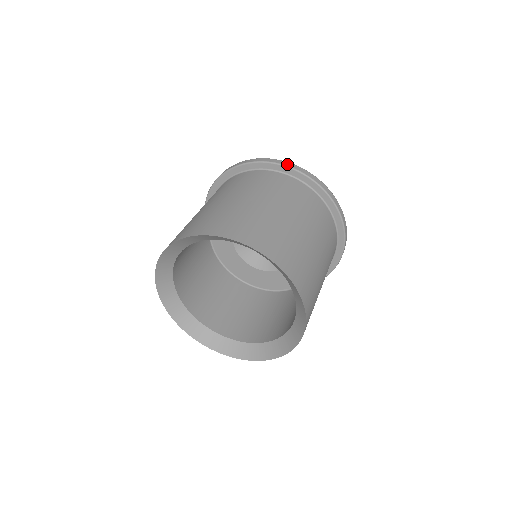
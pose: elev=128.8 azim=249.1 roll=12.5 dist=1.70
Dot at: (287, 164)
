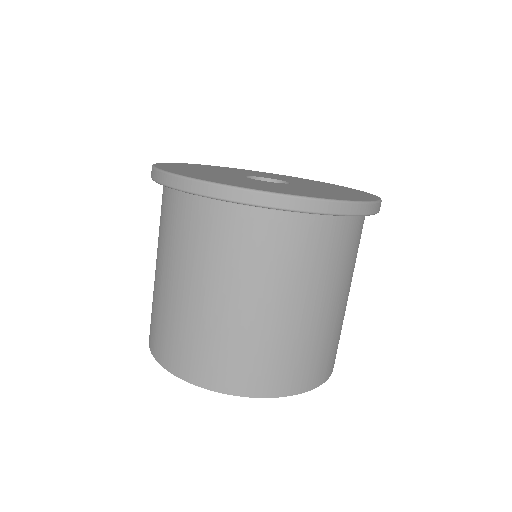
Dot at: (278, 204)
